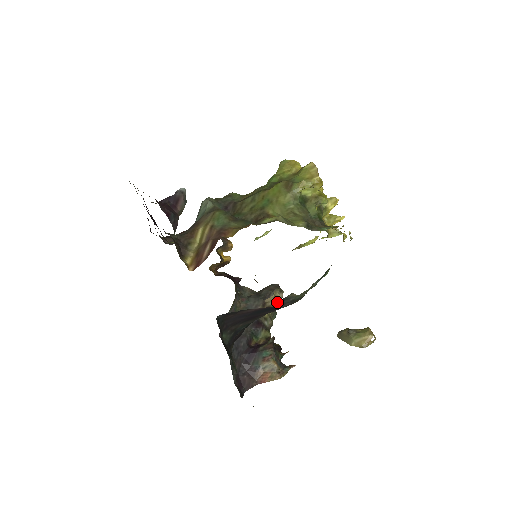
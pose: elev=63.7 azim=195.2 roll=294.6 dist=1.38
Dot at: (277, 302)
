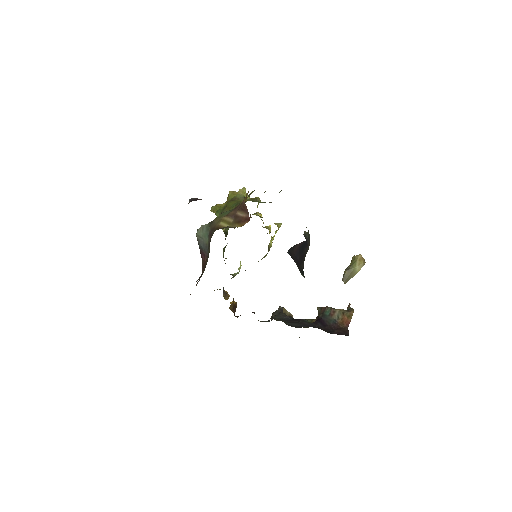
Dot at: occluded
